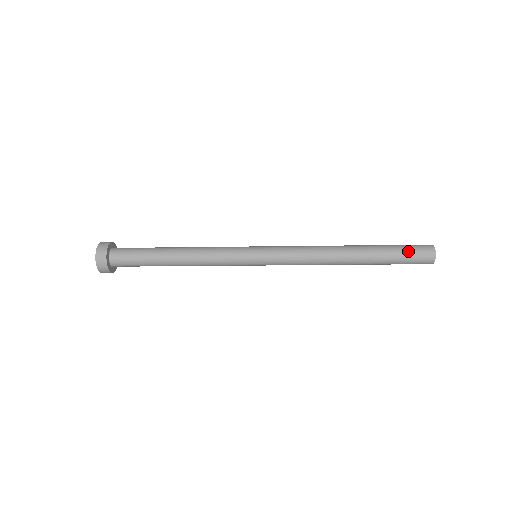
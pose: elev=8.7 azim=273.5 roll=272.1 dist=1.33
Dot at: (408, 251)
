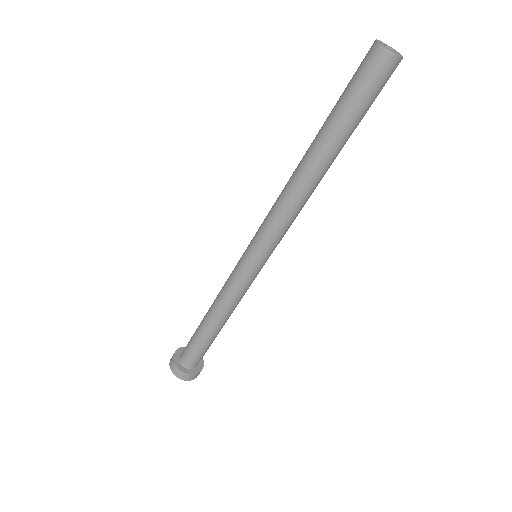
Dot at: (350, 81)
